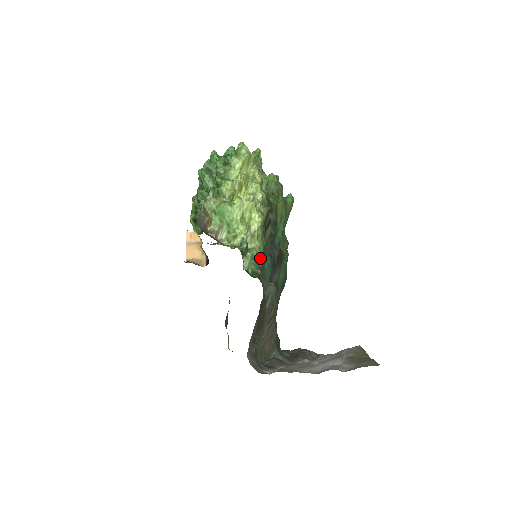
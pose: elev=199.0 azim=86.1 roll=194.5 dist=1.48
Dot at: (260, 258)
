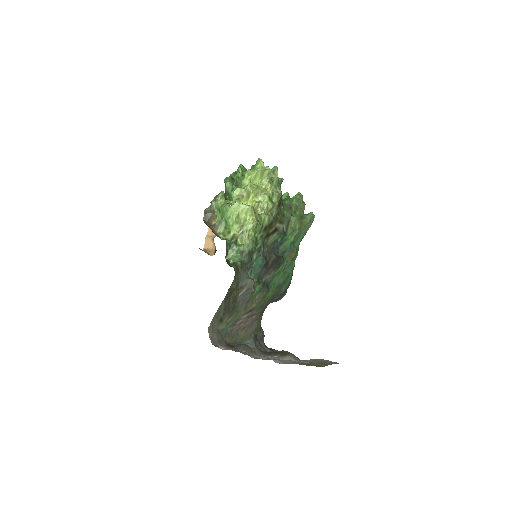
Dot at: (247, 254)
